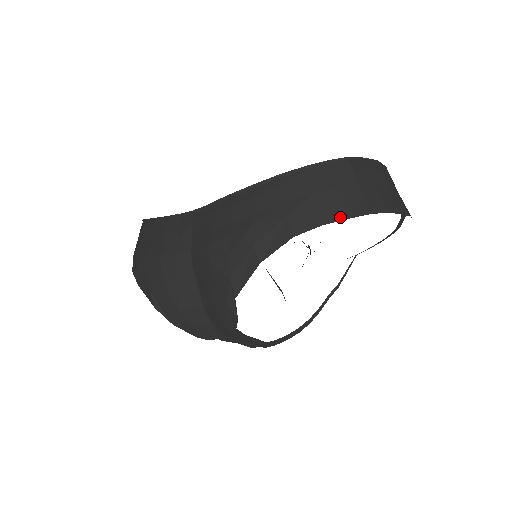
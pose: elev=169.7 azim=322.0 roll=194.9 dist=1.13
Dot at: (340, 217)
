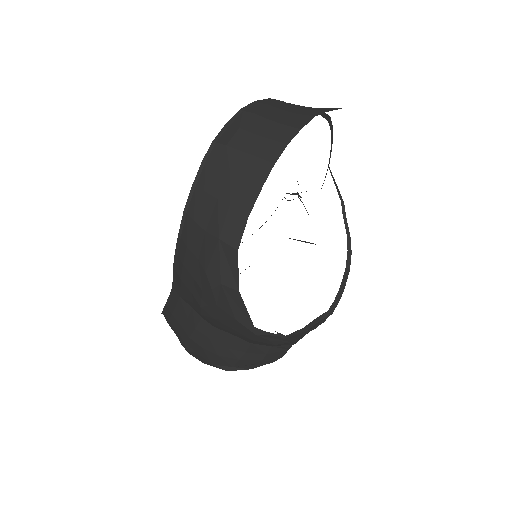
Dot at: (254, 195)
